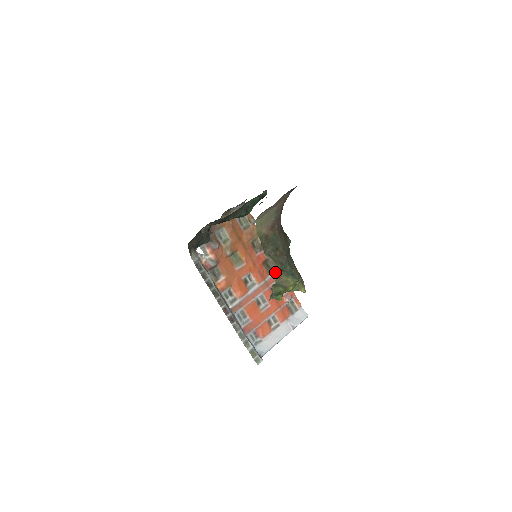
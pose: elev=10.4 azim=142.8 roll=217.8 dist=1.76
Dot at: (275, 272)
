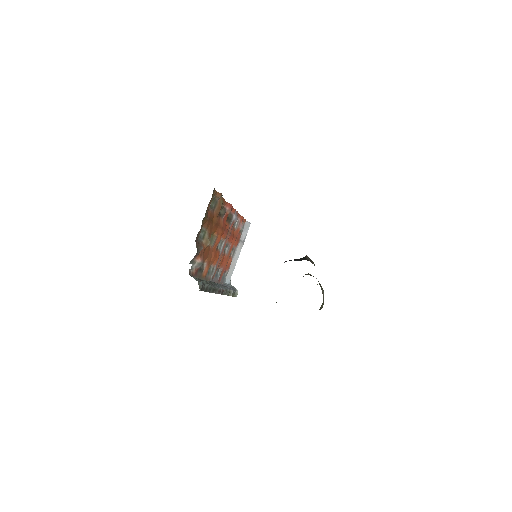
Dot at: occluded
